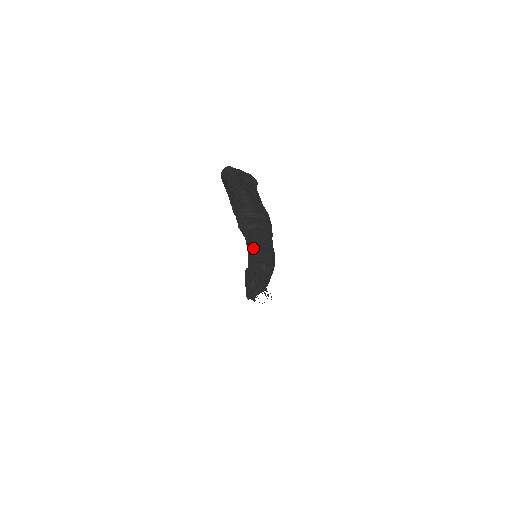
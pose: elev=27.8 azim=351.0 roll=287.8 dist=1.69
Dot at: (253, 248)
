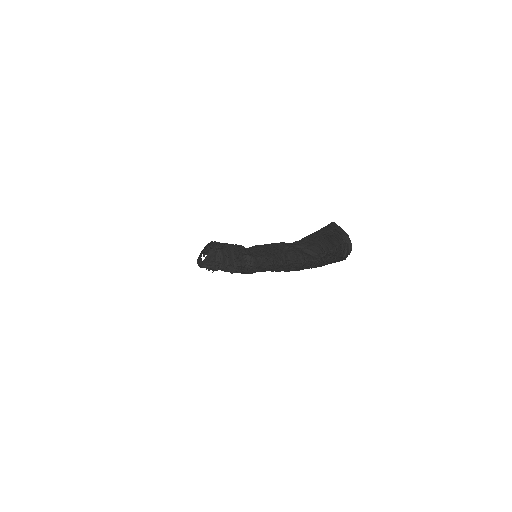
Dot at: occluded
